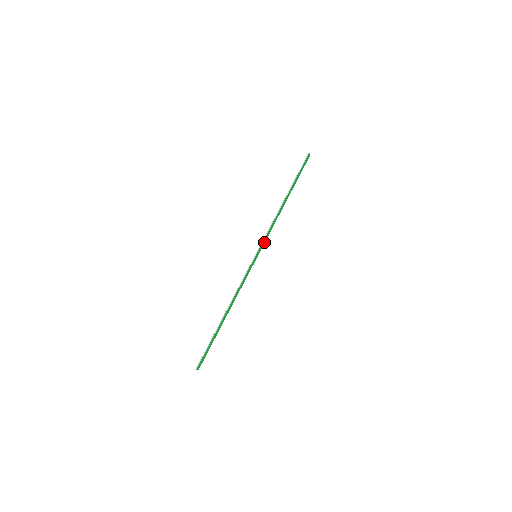
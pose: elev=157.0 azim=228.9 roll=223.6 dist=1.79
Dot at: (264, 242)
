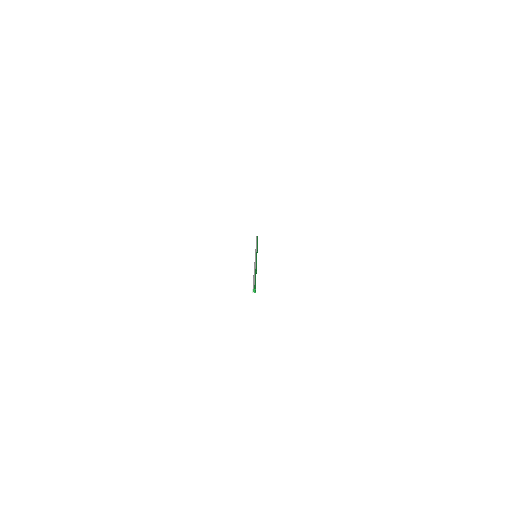
Dot at: occluded
